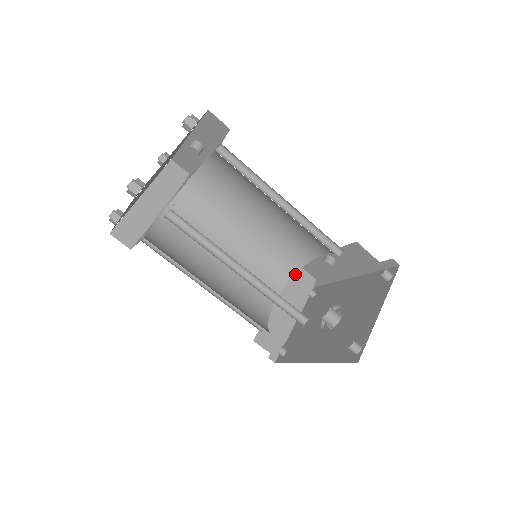
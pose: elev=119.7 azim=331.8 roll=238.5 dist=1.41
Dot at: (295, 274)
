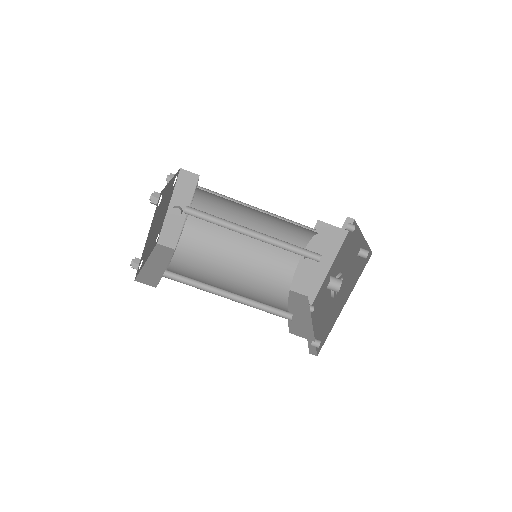
Dot at: occluded
